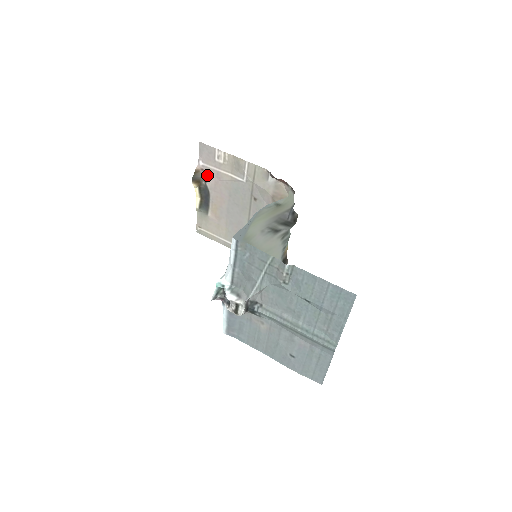
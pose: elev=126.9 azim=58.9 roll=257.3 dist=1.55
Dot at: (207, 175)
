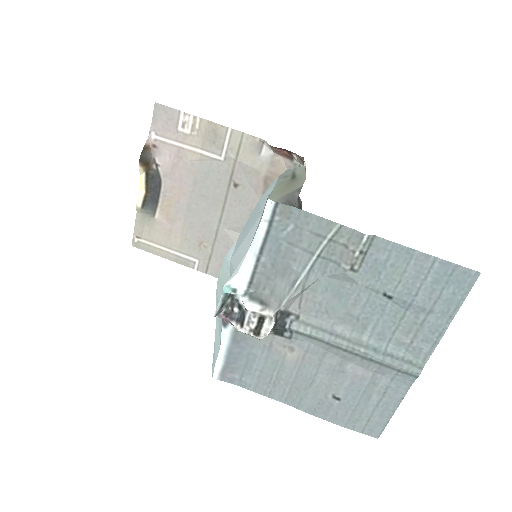
Dot at: (161, 154)
